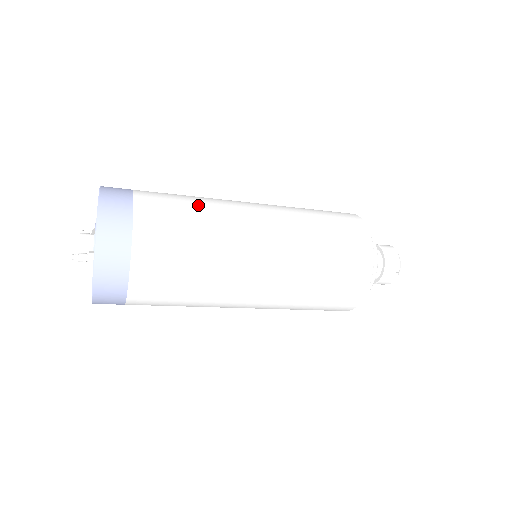
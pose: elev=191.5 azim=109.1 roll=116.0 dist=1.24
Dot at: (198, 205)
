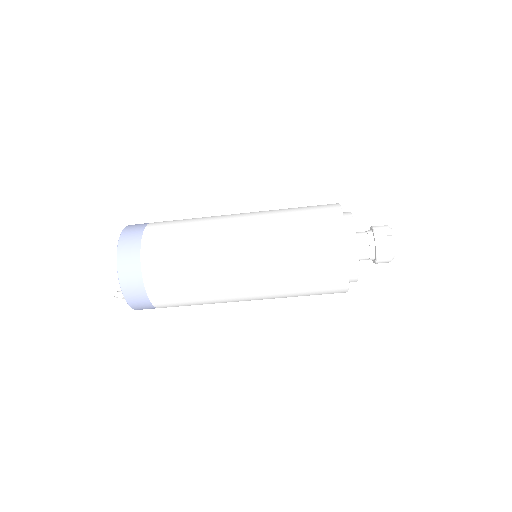
Dot at: (189, 242)
